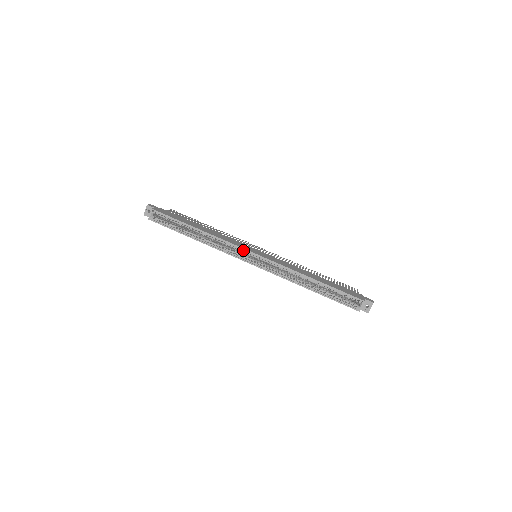
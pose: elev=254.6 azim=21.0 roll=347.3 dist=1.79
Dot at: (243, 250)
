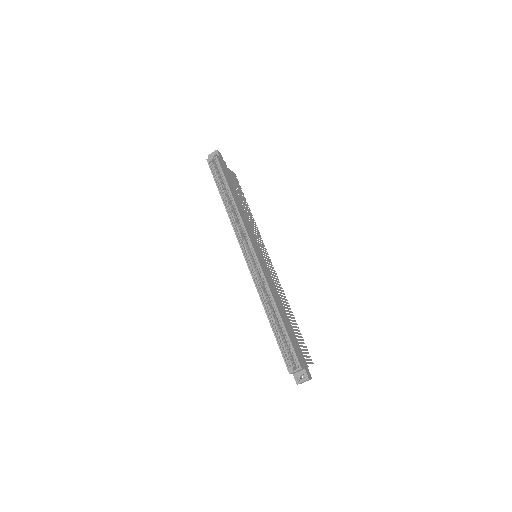
Dot at: (248, 239)
